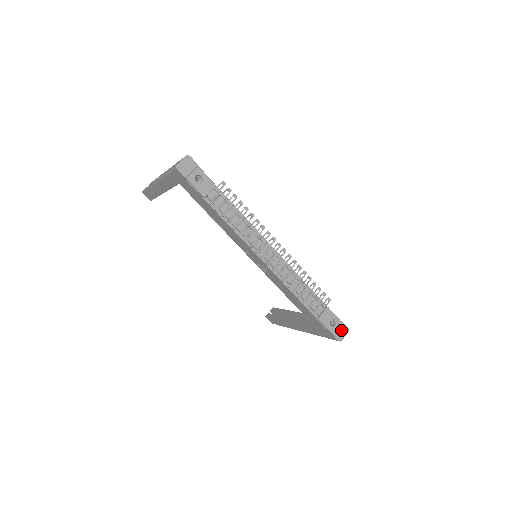
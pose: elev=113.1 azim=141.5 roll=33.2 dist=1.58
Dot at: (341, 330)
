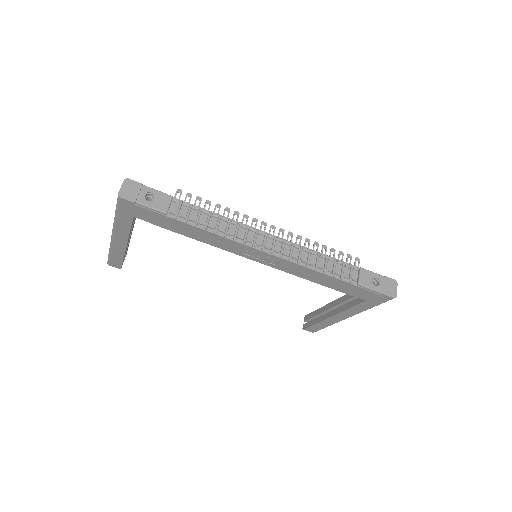
Dot at: (389, 285)
